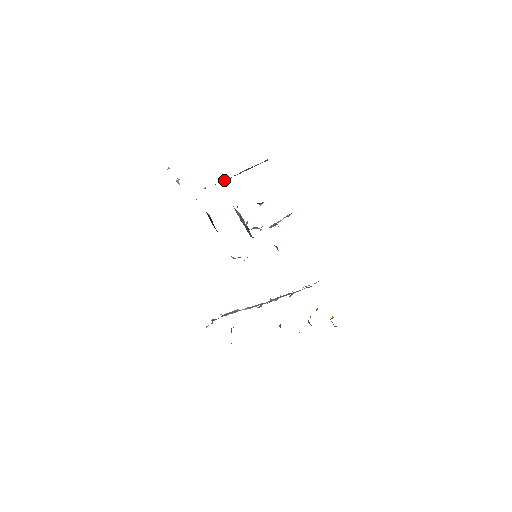
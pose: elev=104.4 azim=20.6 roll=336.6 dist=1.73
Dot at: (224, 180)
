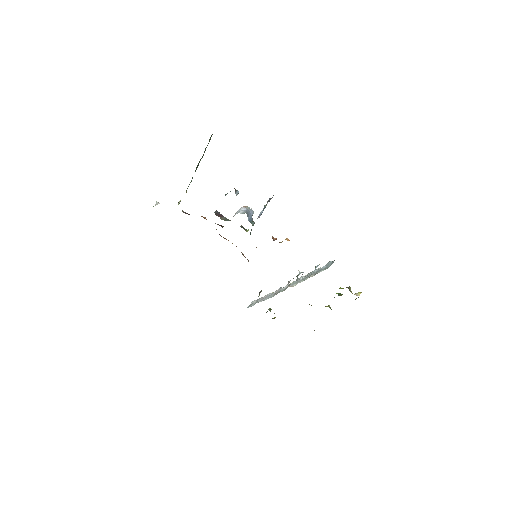
Dot at: occluded
